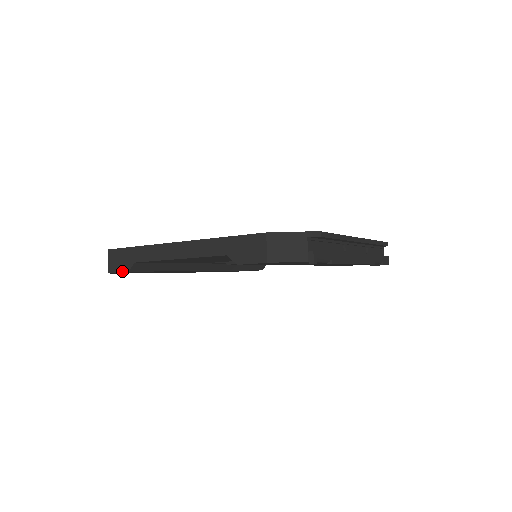
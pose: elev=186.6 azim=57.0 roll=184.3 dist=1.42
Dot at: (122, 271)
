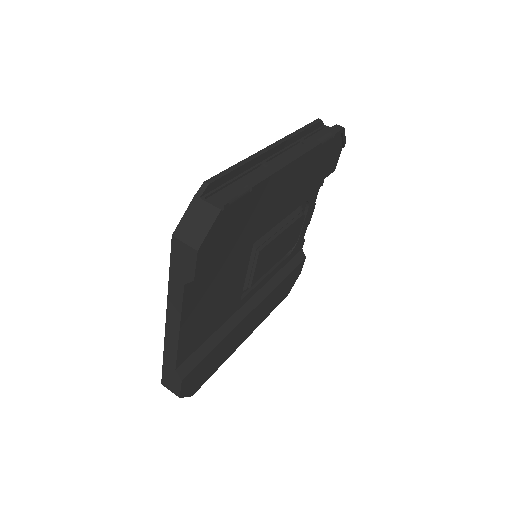
Dot at: (180, 386)
